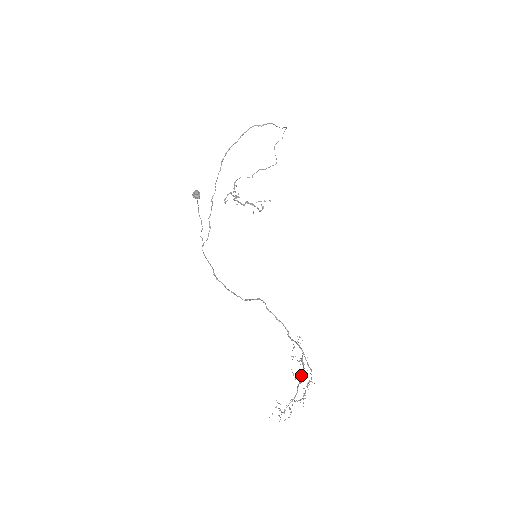
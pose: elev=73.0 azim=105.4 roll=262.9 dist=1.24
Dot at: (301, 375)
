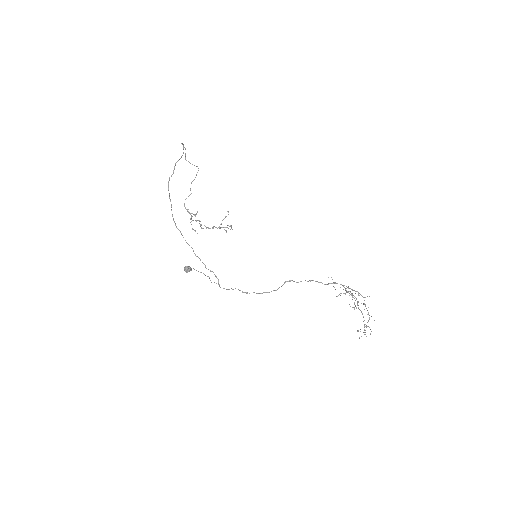
Dot at: occluded
